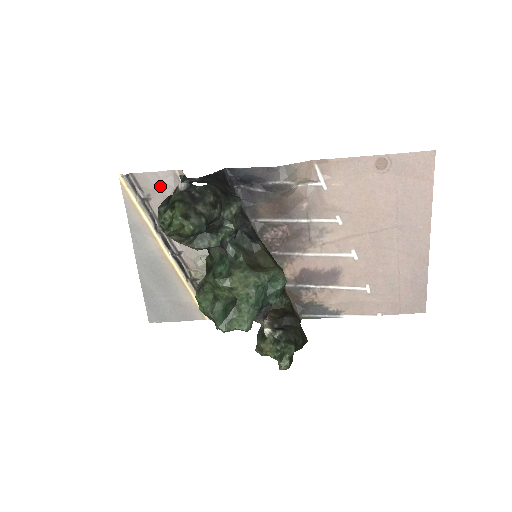
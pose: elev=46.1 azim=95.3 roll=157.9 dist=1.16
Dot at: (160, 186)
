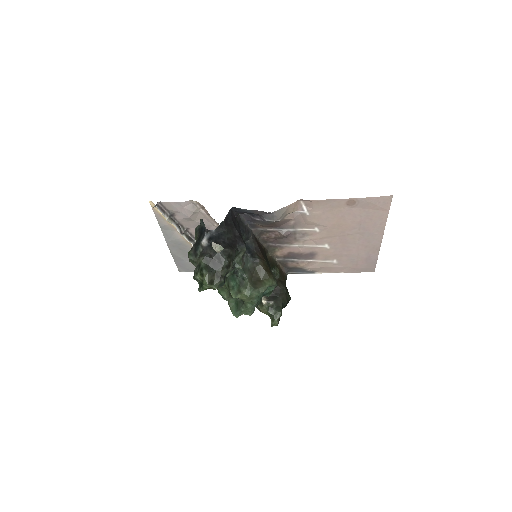
Dot at: (182, 210)
